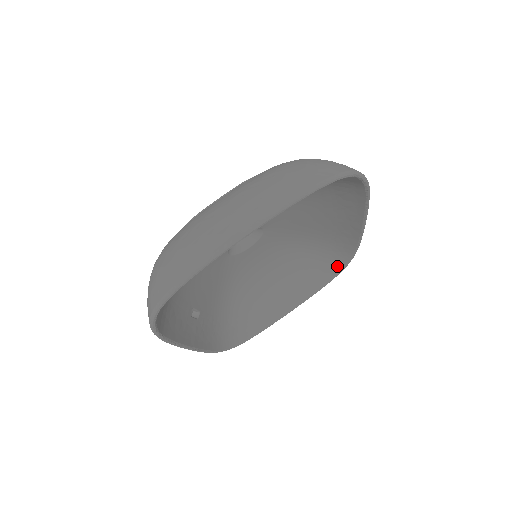
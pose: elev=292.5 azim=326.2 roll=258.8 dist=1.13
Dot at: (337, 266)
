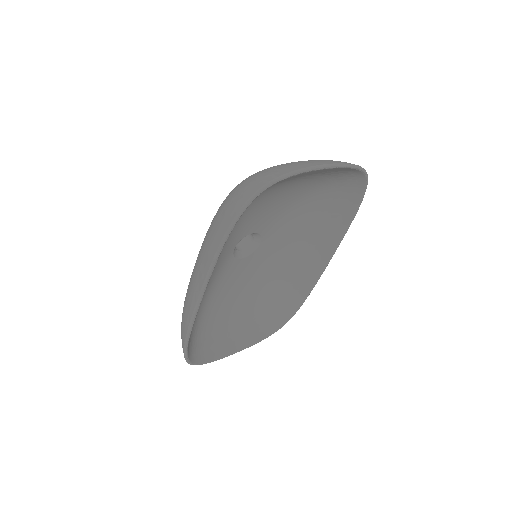
Dot at: (281, 319)
